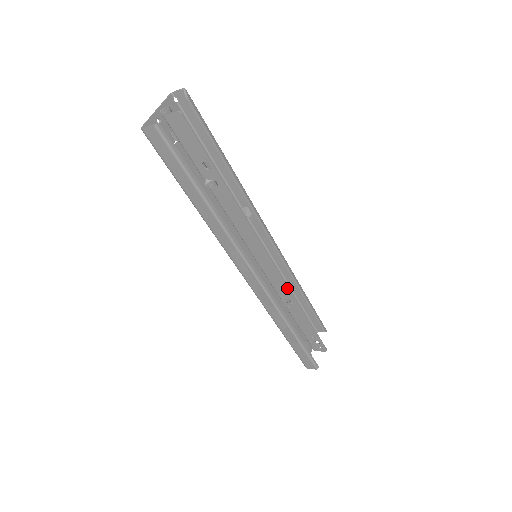
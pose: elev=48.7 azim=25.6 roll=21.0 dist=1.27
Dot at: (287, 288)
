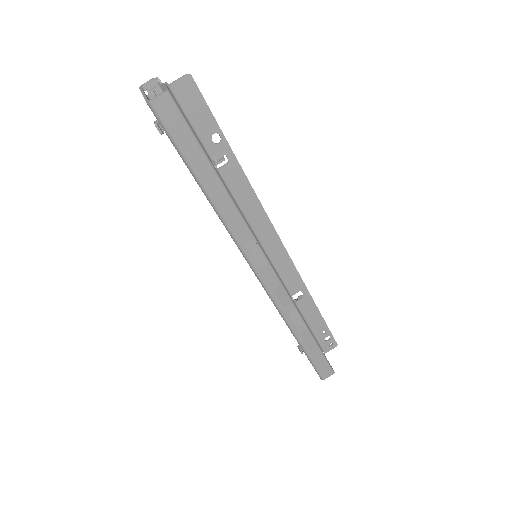
Dot at: (298, 276)
